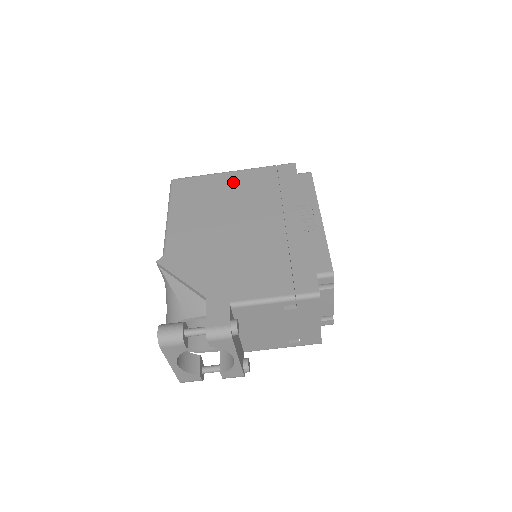
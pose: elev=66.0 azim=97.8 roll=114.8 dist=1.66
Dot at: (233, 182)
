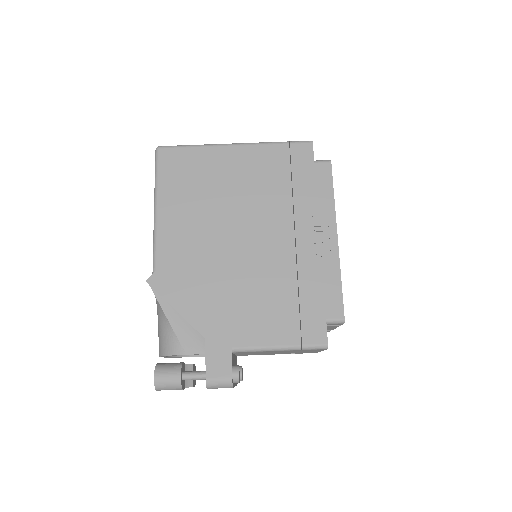
Dot at: (235, 164)
